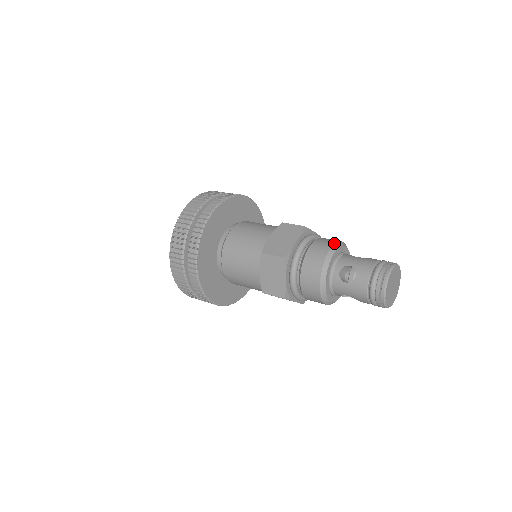
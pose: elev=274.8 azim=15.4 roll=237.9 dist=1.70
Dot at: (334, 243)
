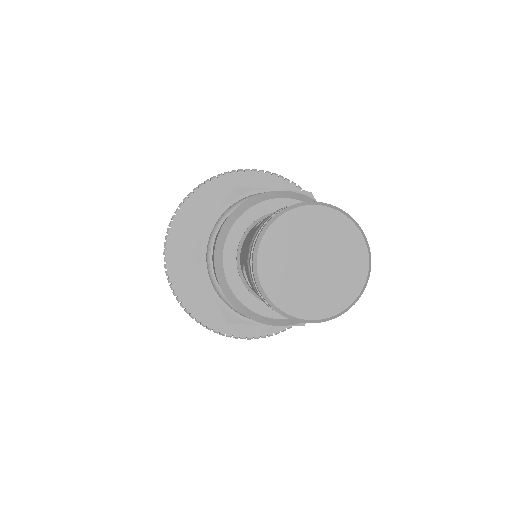
Dot at: occluded
